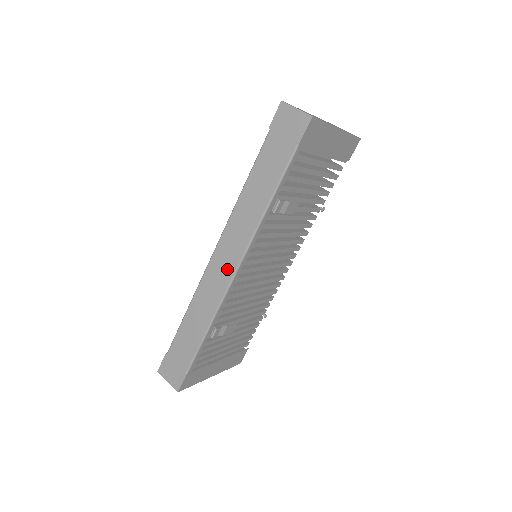
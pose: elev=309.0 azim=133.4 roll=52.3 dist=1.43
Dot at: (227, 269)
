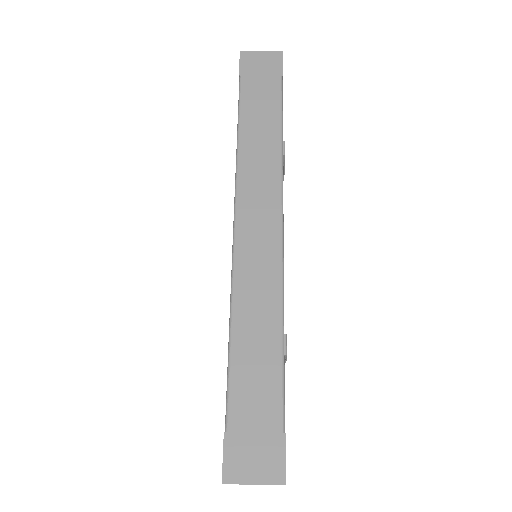
Dot at: (268, 231)
